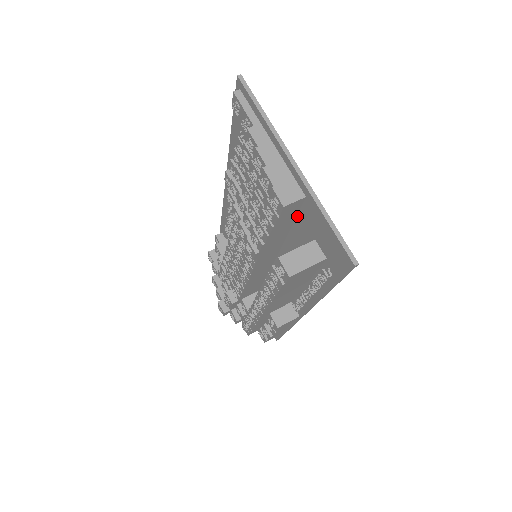
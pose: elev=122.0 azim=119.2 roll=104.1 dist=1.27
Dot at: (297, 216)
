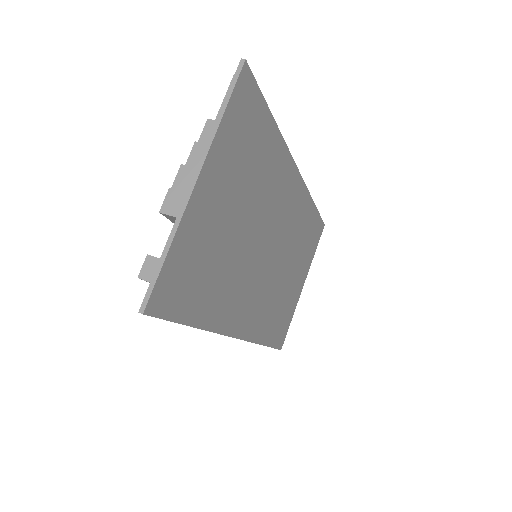
Dot at: (204, 236)
